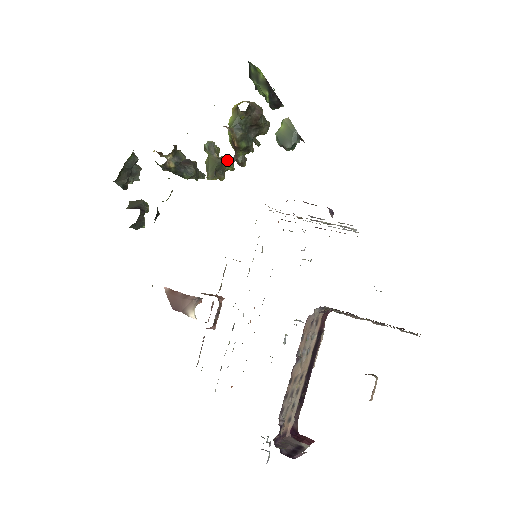
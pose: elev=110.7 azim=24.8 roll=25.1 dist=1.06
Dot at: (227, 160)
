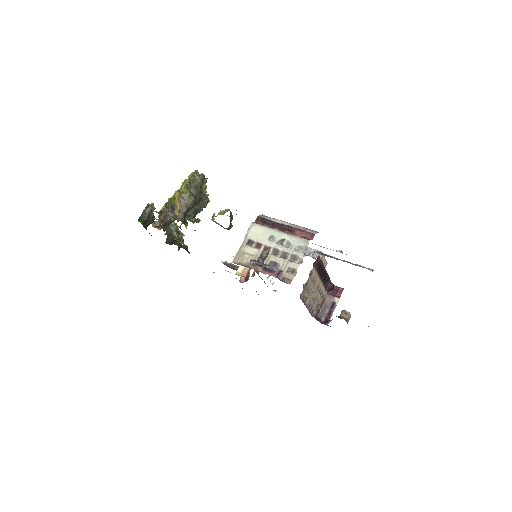
Dot at: occluded
